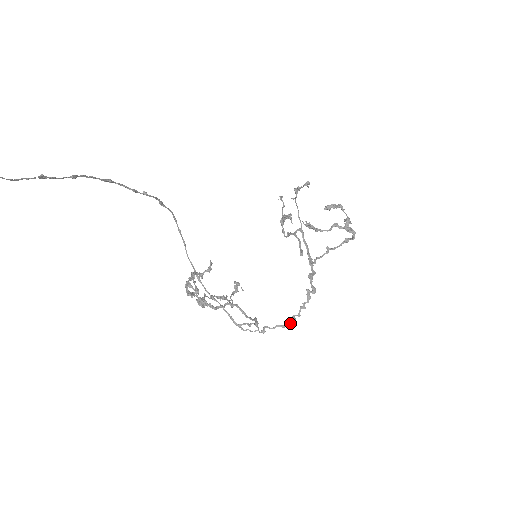
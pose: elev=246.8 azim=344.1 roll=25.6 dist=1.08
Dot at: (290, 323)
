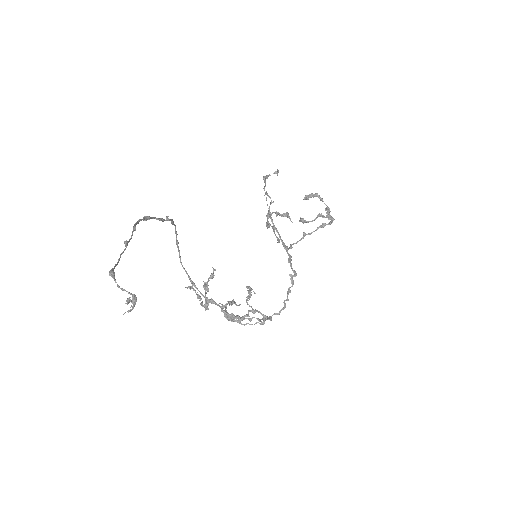
Dot at: (283, 309)
